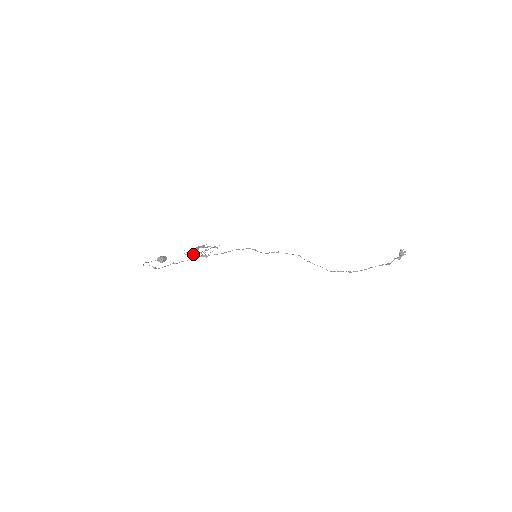
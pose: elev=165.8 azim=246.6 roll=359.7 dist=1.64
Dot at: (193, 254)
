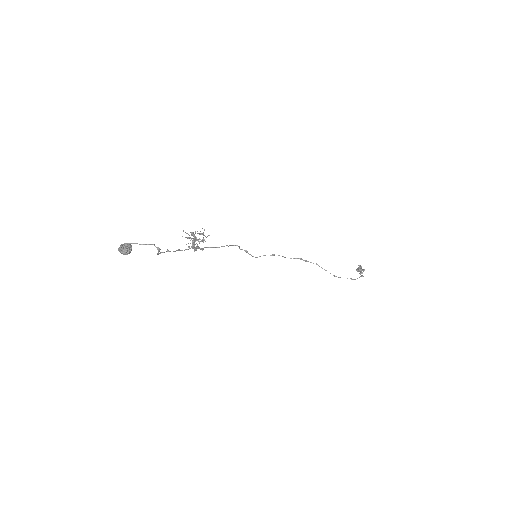
Dot at: (195, 240)
